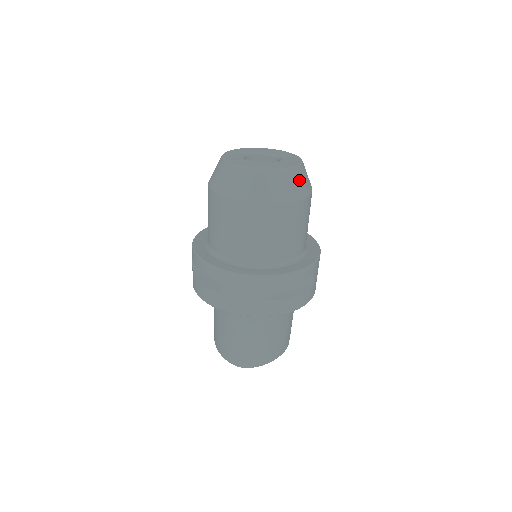
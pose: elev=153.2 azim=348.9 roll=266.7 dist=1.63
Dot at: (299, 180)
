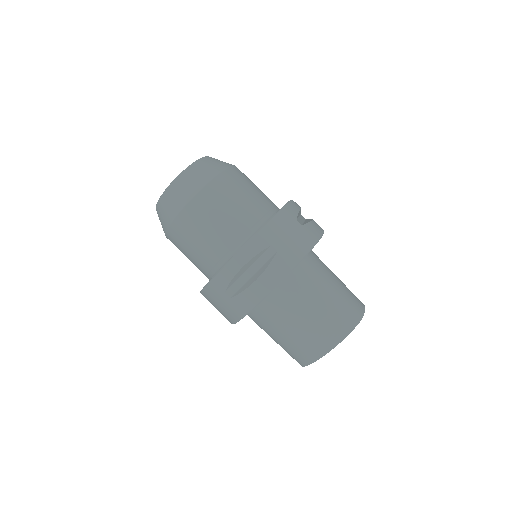
Dot at: occluded
